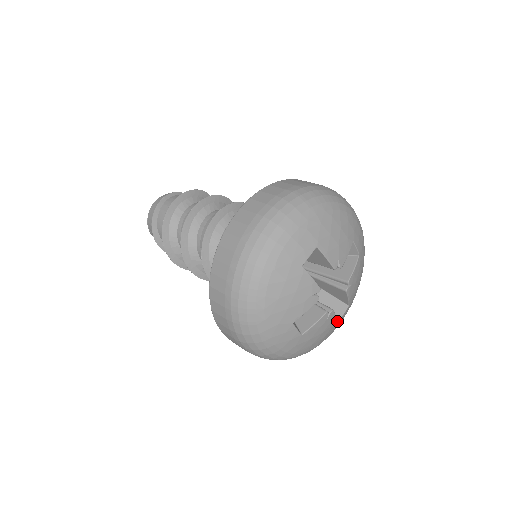
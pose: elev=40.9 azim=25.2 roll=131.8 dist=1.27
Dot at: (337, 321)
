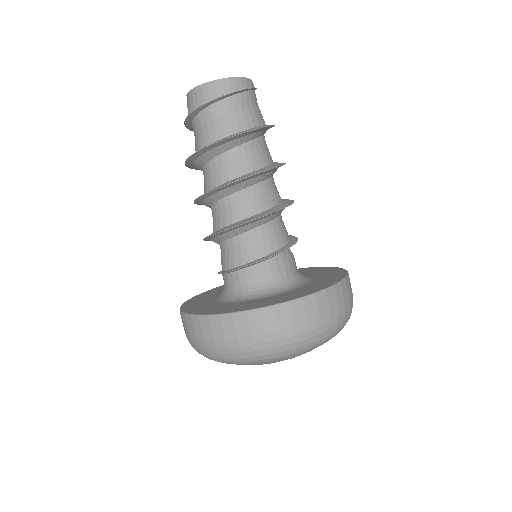
Dot at: occluded
